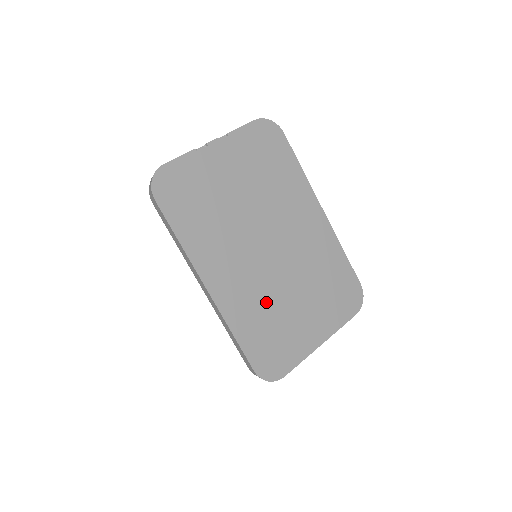
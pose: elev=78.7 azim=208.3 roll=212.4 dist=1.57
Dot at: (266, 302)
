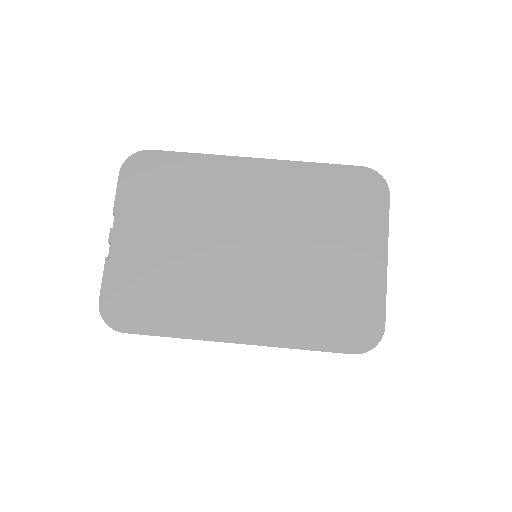
Dot at: (296, 291)
